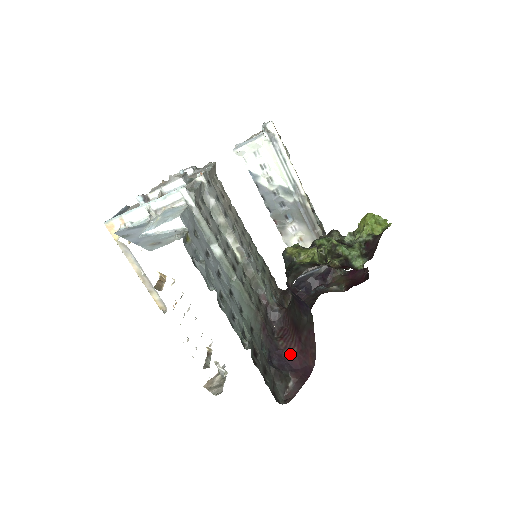
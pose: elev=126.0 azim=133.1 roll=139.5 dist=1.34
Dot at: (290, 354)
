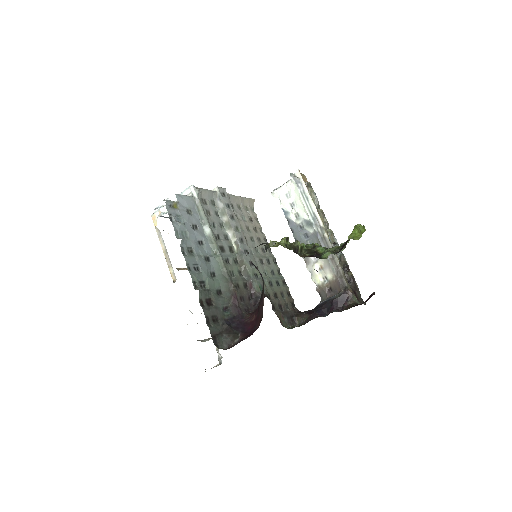
Dot at: (249, 322)
